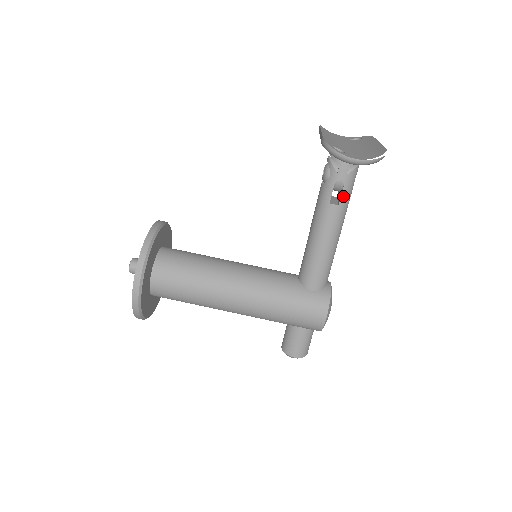
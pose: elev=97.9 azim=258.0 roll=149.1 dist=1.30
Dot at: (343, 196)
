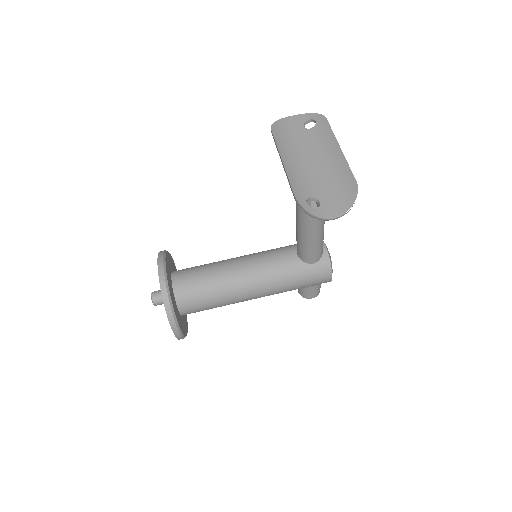
Dot at: occluded
